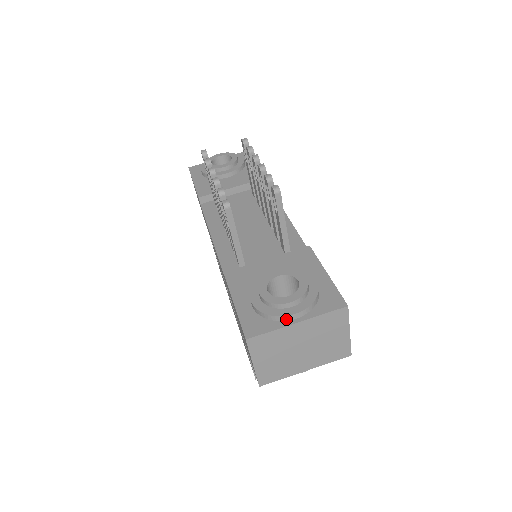
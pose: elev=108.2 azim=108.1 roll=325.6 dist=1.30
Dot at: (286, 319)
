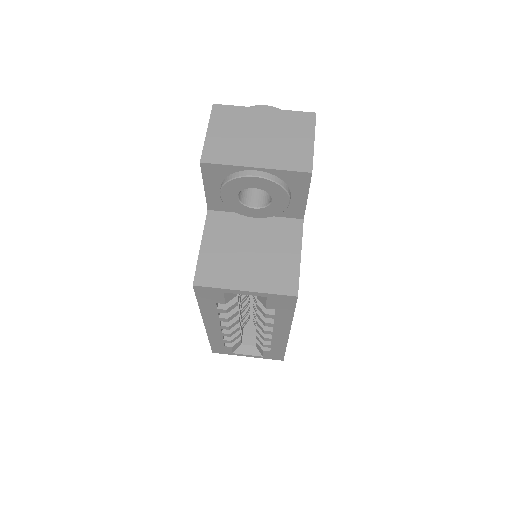
Dot at: (255, 109)
